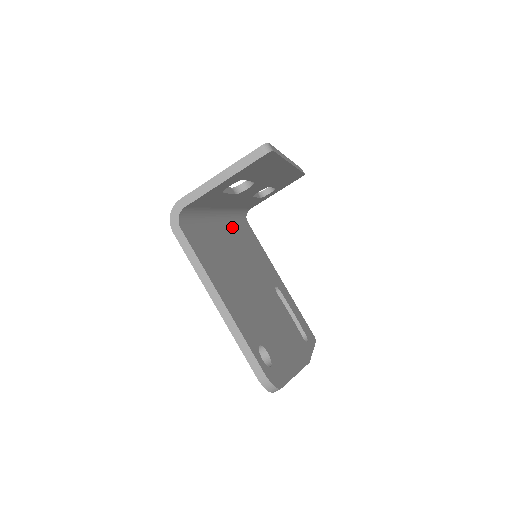
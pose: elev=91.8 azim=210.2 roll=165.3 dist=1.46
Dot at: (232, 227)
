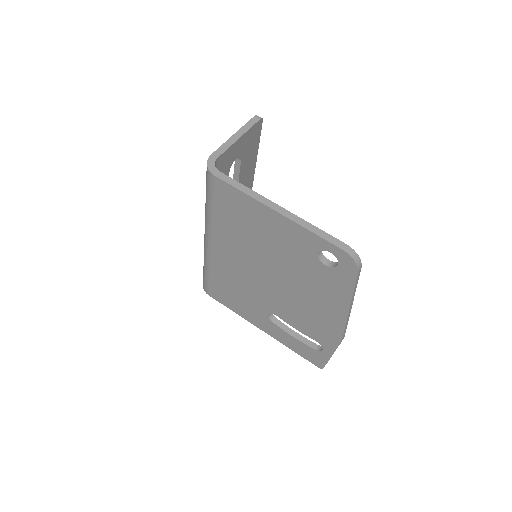
Dot at: occluded
